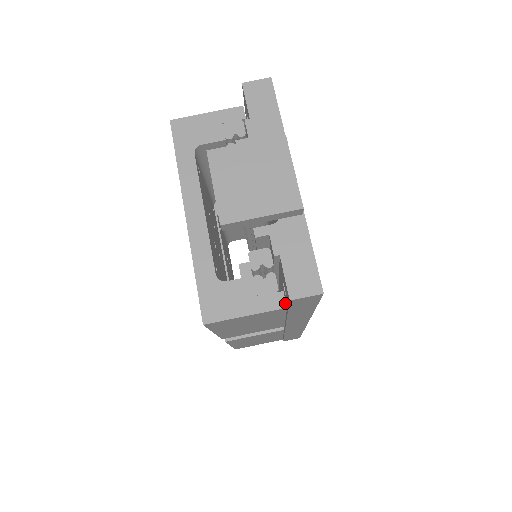
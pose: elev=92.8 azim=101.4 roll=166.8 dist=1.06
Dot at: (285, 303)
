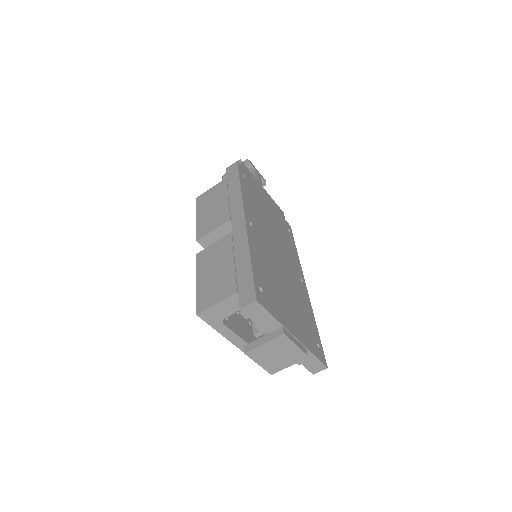
Dot at: occluded
